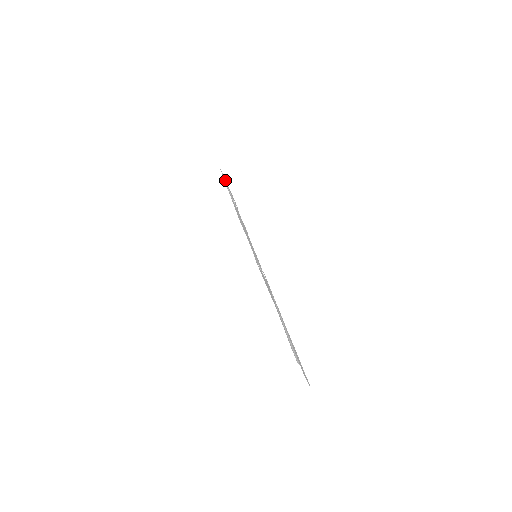
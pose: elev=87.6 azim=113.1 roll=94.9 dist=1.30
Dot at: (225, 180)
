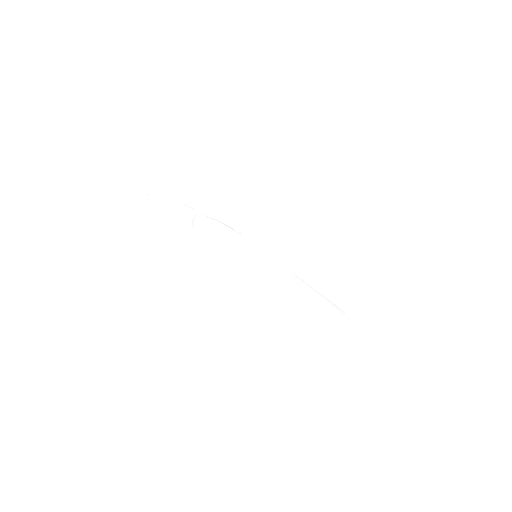
Dot at: (159, 202)
